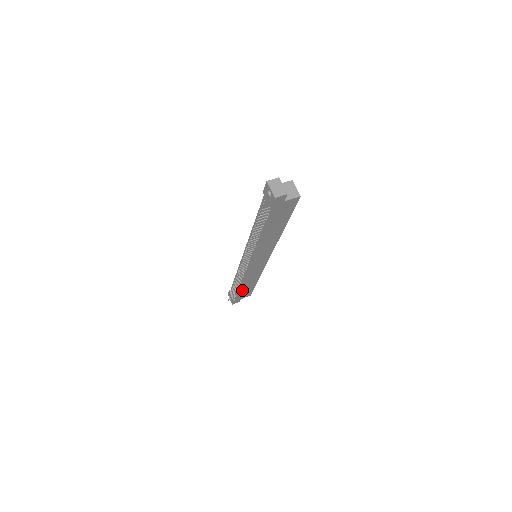
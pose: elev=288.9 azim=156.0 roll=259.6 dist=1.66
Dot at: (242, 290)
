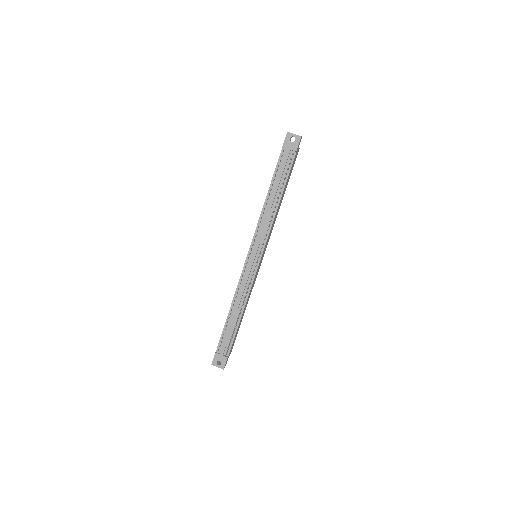
Dot at: (237, 329)
